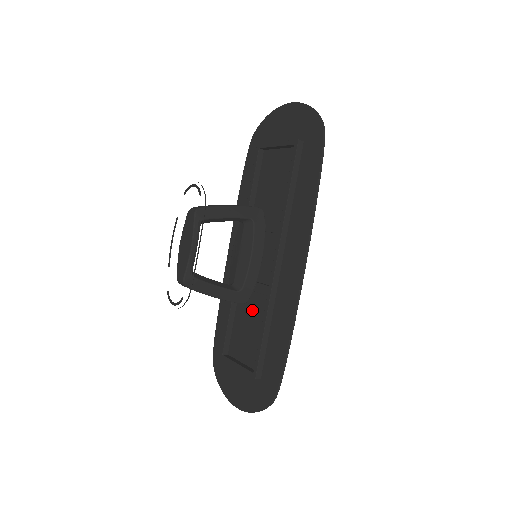
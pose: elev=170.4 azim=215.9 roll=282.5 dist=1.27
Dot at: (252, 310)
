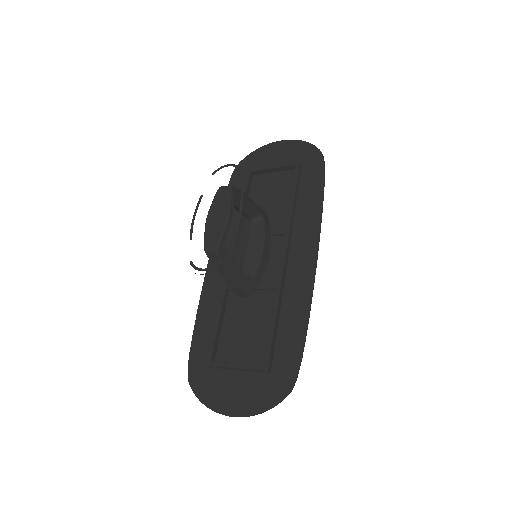
Dot at: (250, 309)
